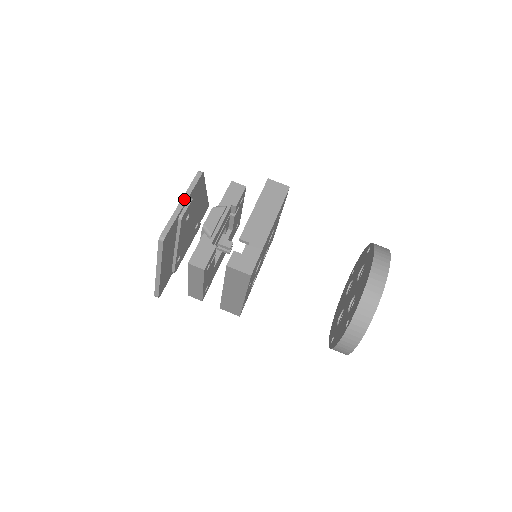
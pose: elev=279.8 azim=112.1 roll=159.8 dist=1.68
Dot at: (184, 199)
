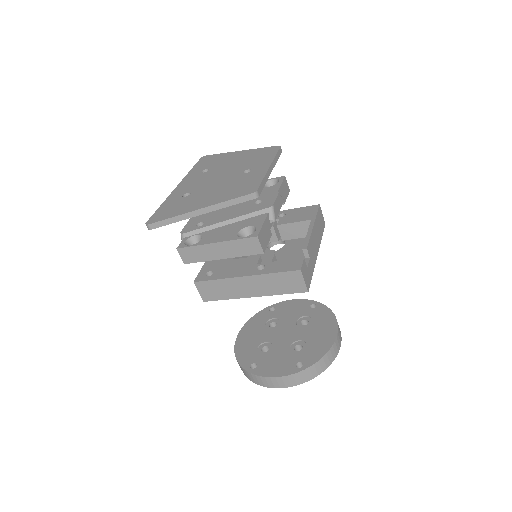
Dot at: (272, 166)
